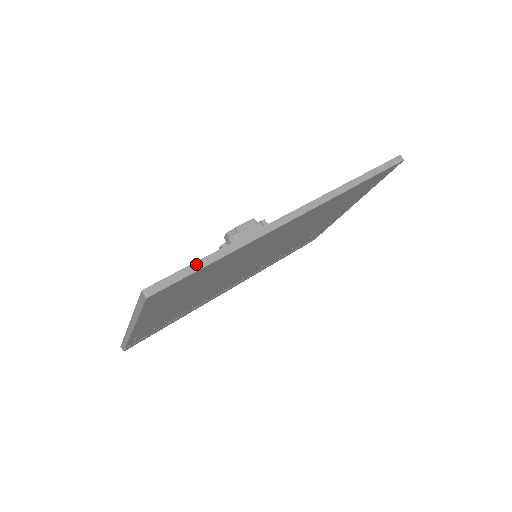
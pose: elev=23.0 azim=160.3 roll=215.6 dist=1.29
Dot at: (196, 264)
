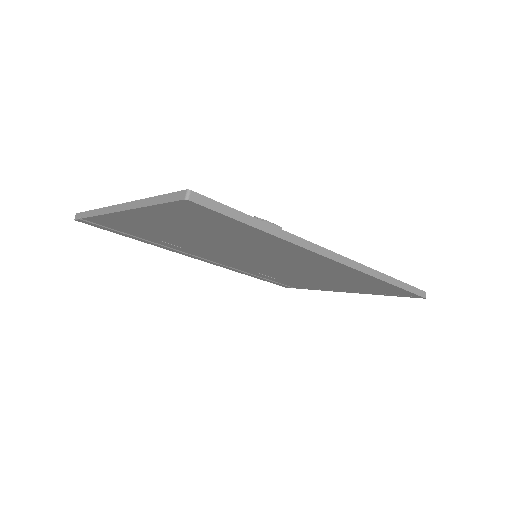
Dot at: (243, 215)
